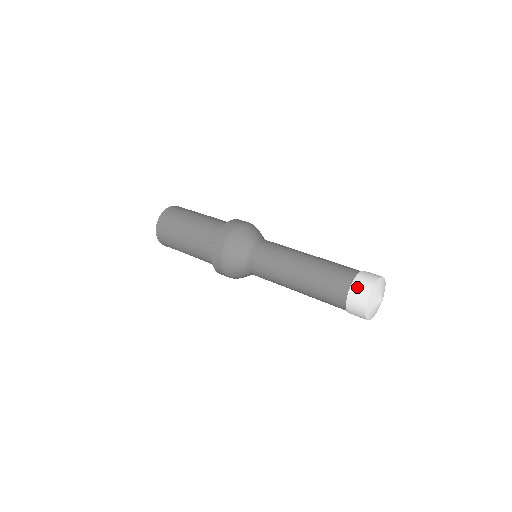
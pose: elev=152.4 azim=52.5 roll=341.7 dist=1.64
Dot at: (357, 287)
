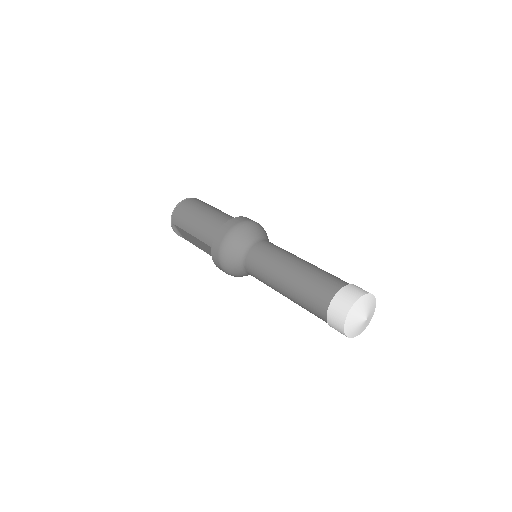
Dot at: (351, 288)
